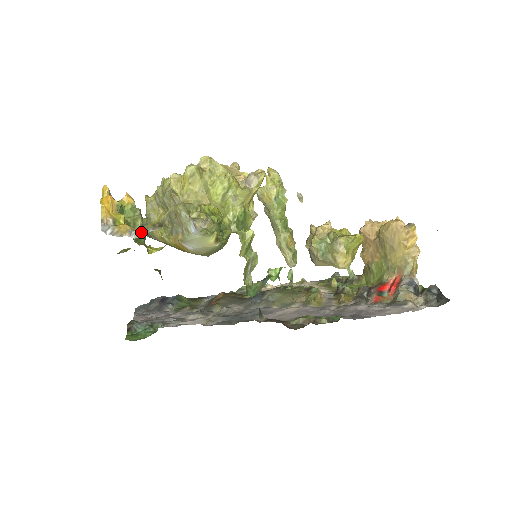
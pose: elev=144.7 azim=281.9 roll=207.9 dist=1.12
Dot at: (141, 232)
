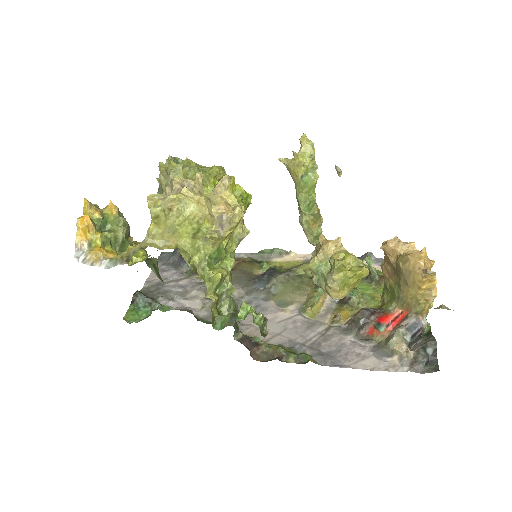
Dot at: (111, 262)
